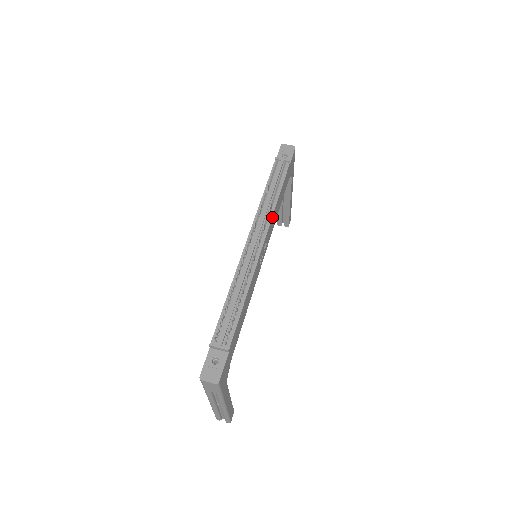
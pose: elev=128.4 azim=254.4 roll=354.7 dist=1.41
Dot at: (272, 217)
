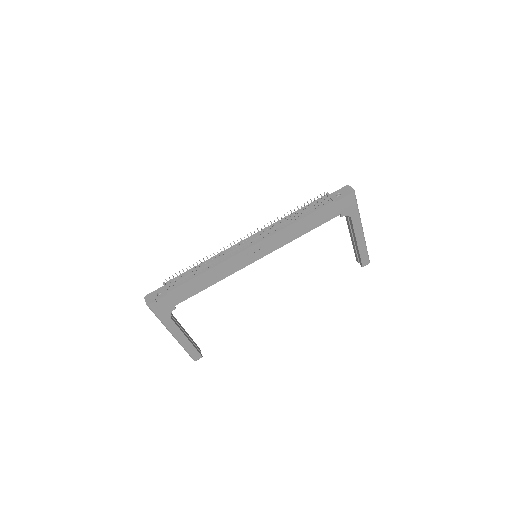
Dot at: (277, 233)
